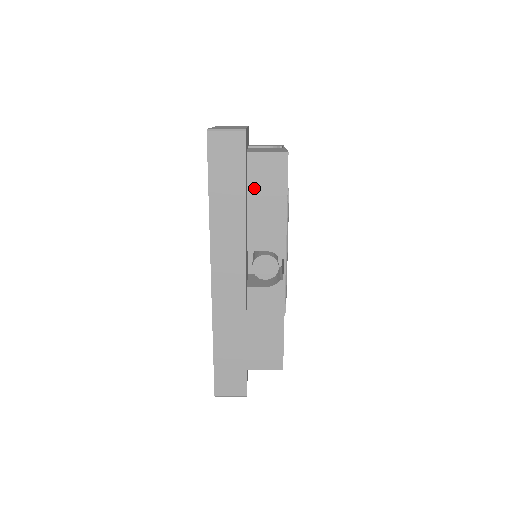
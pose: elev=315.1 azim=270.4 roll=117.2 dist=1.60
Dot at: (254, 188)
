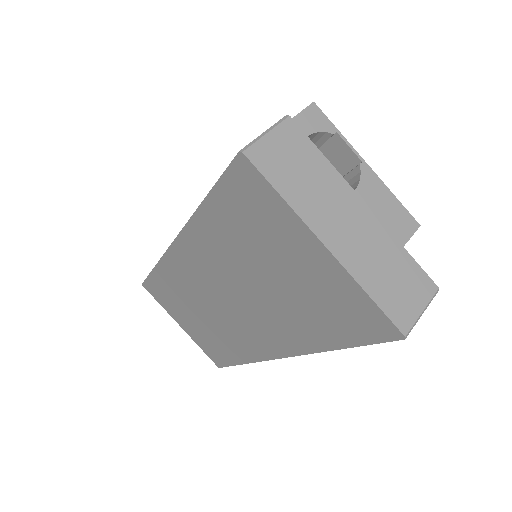
Dot at: occluded
